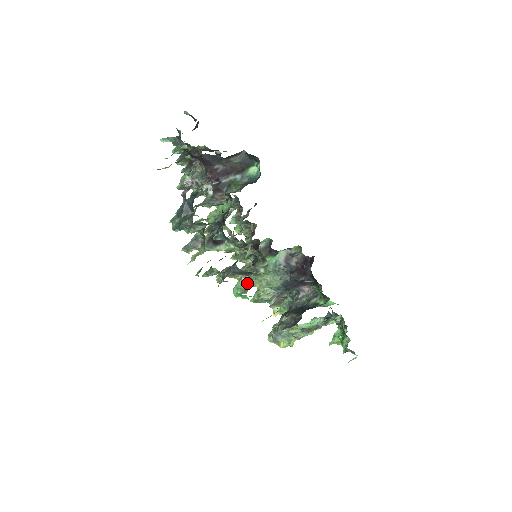
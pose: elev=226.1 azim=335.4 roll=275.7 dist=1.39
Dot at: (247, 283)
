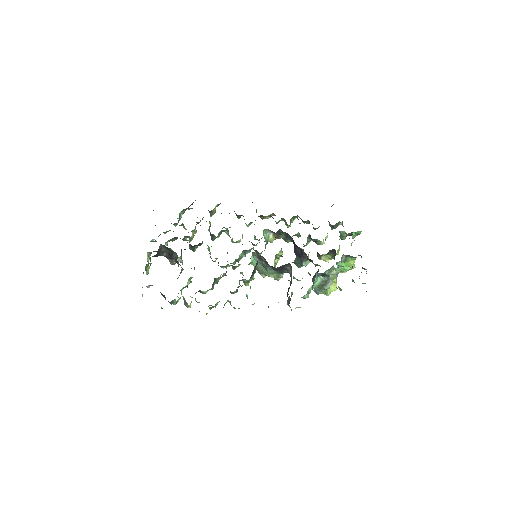
Dot at: occluded
